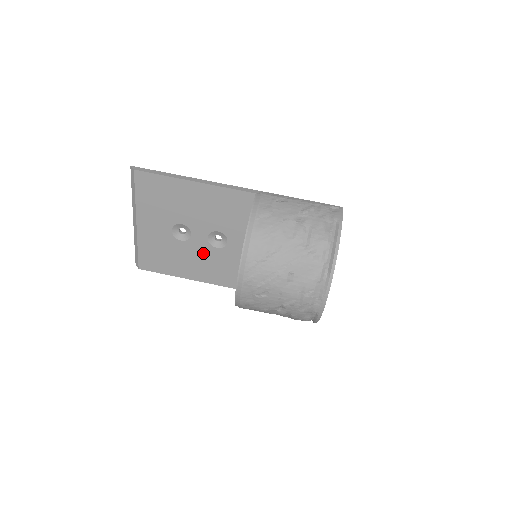
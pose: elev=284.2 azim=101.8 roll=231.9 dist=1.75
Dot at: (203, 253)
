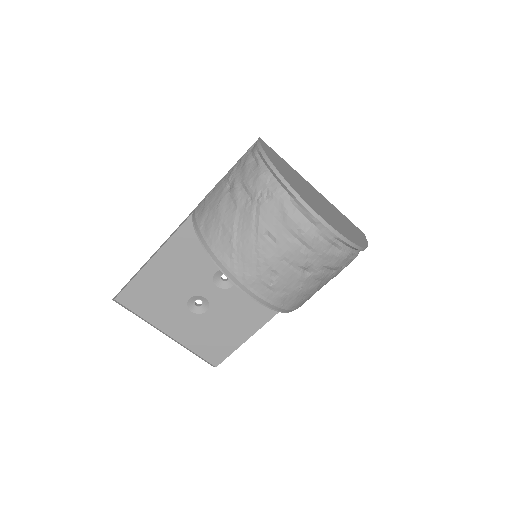
Dot at: (232, 302)
